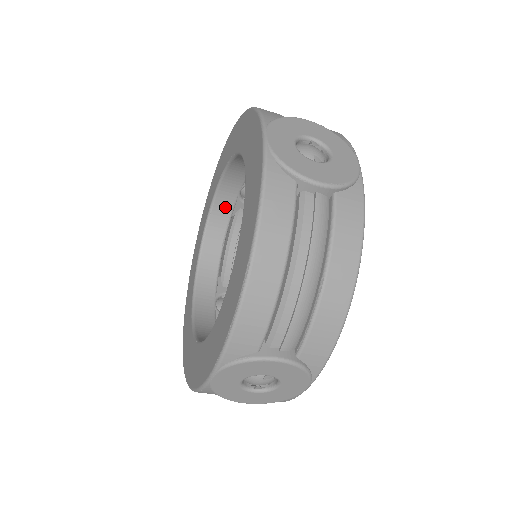
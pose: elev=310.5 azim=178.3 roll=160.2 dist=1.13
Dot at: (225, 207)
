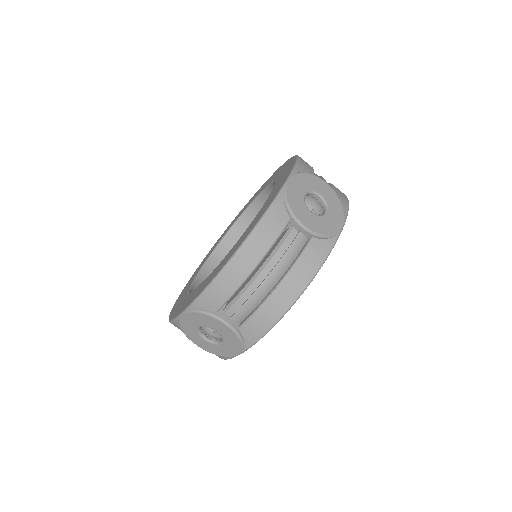
Dot at: (257, 213)
